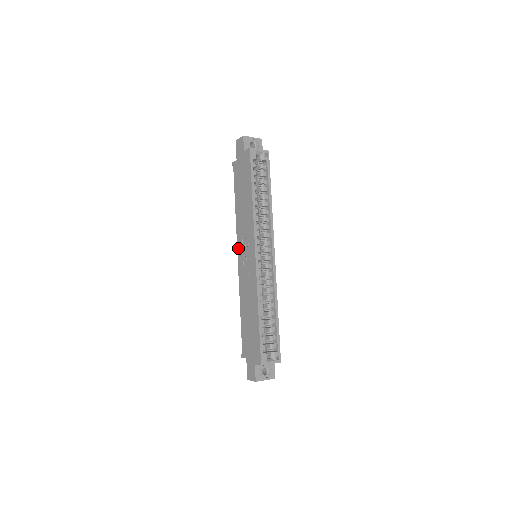
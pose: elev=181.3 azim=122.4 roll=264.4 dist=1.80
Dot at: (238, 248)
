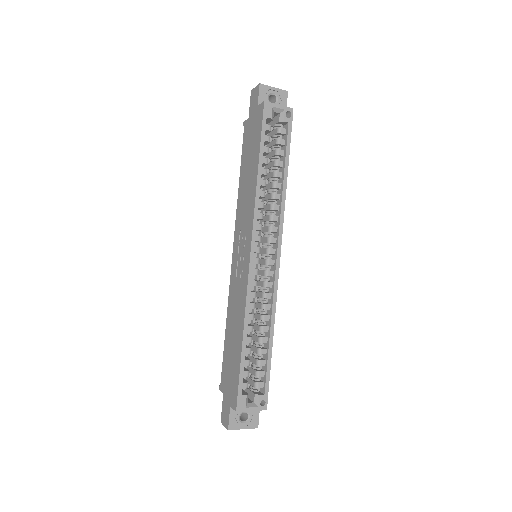
Dot at: (234, 241)
